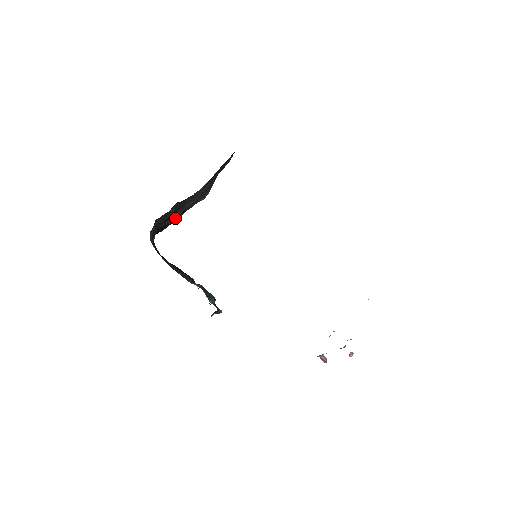
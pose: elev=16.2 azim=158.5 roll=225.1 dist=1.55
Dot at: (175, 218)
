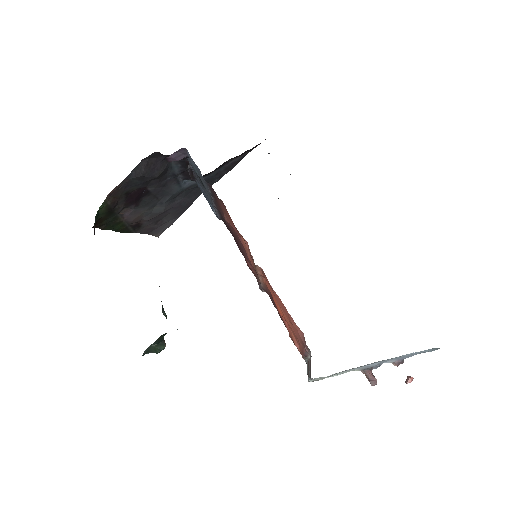
Dot at: (126, 224)
